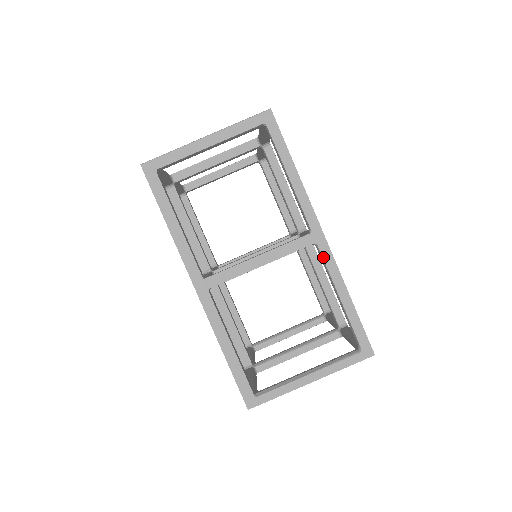
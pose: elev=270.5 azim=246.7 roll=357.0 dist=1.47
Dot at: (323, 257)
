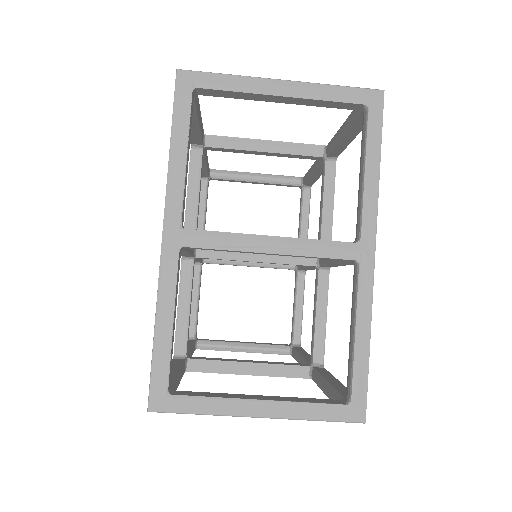
Dot at: occluded
